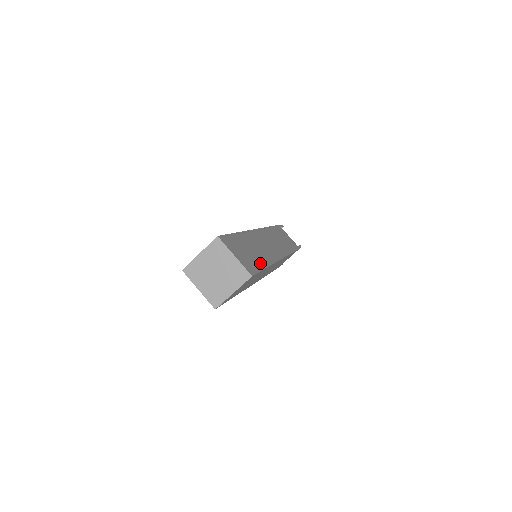
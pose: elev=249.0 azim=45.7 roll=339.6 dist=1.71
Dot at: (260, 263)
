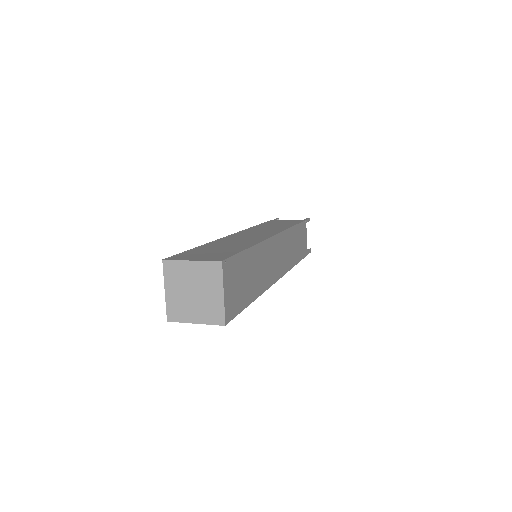
Dot at: (237, 249)
